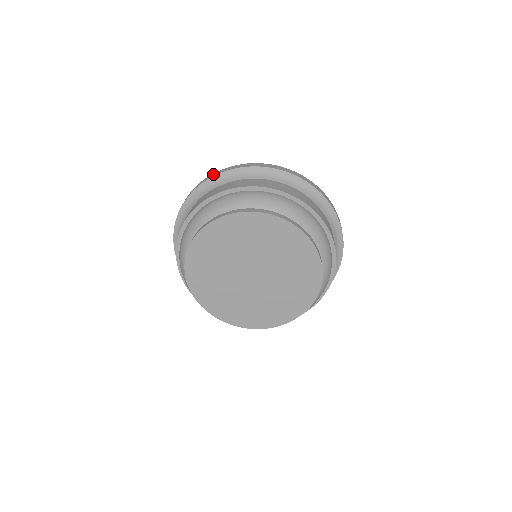
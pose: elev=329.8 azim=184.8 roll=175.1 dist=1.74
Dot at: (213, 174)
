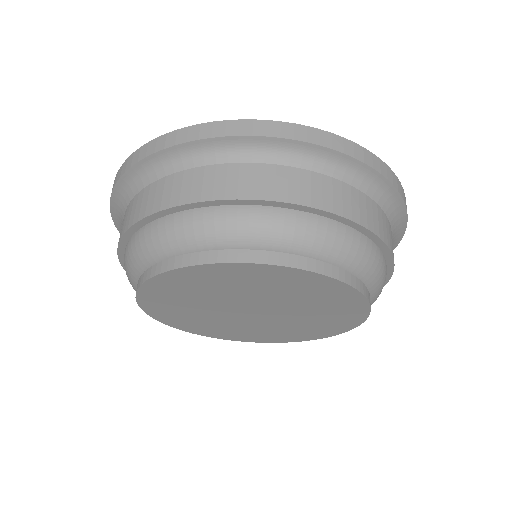
Dot at: (135, 155)
